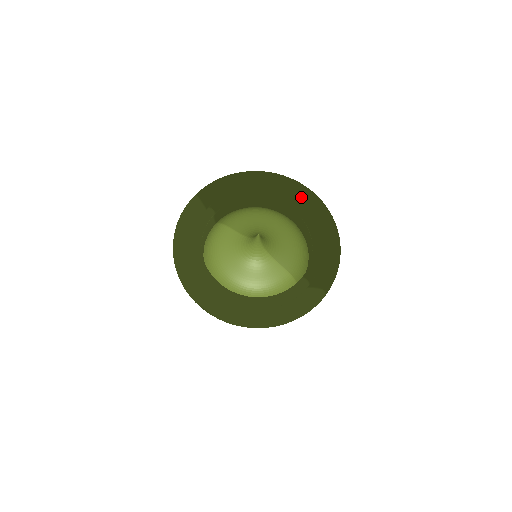
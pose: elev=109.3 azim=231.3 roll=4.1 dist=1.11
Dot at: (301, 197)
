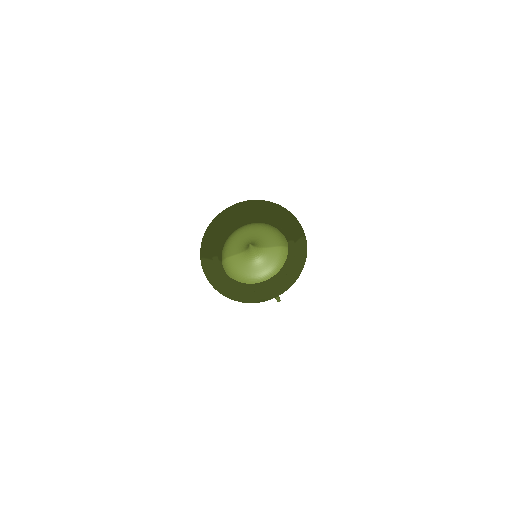
Dot at: (247, 208)
